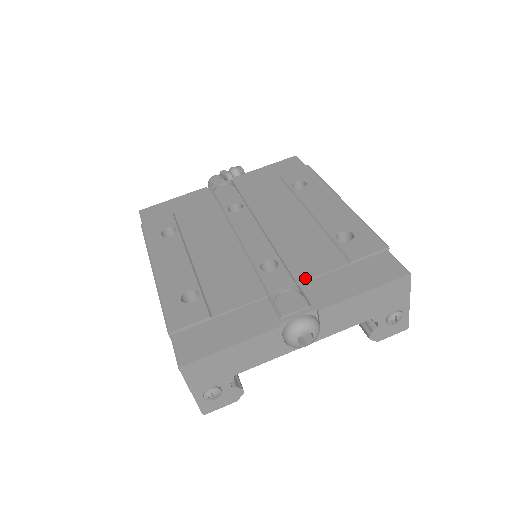
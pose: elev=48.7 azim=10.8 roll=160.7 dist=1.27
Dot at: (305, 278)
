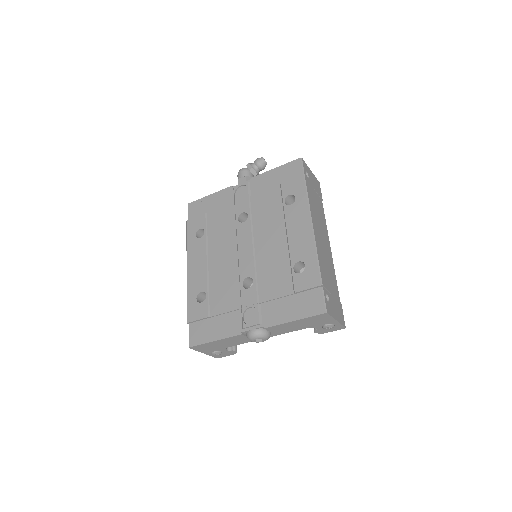
Dot at: (265, 300)
